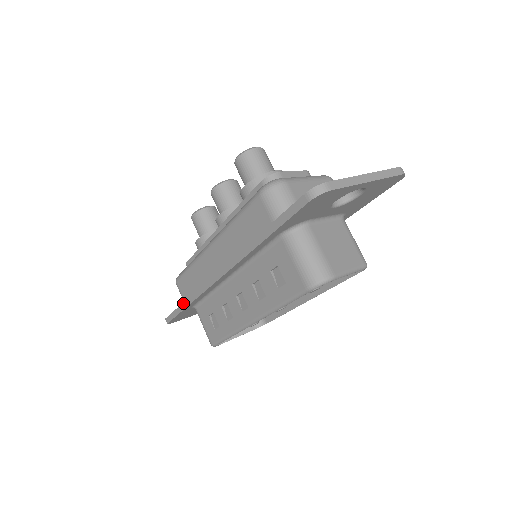
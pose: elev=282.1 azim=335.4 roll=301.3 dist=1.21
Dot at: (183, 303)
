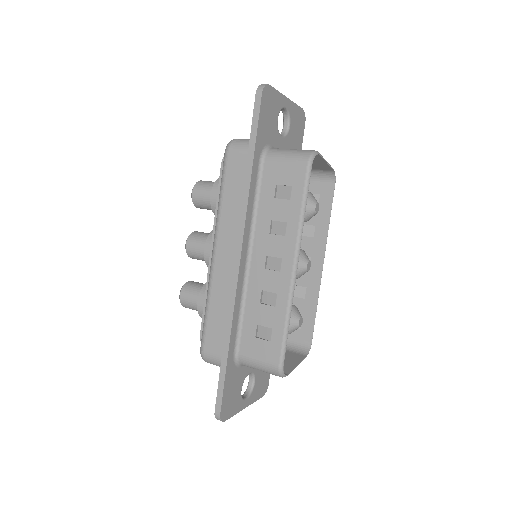
Dot at: (223, 349)
